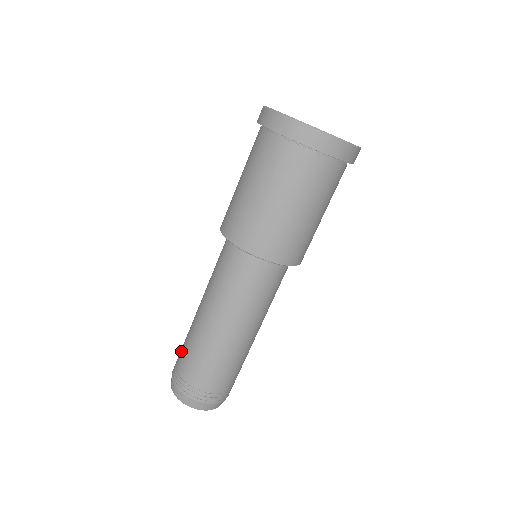
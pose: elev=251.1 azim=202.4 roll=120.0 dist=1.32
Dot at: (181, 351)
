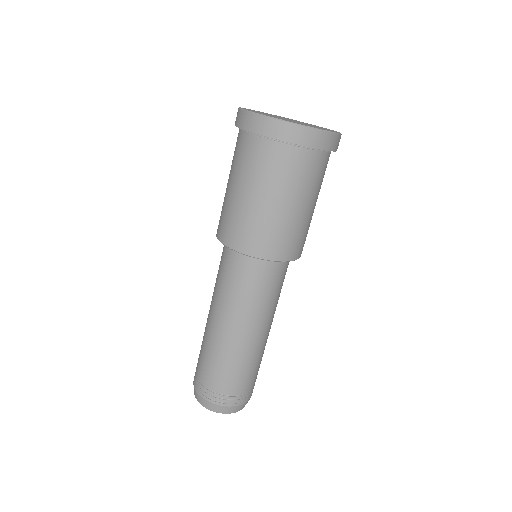
Dot at: occluded
